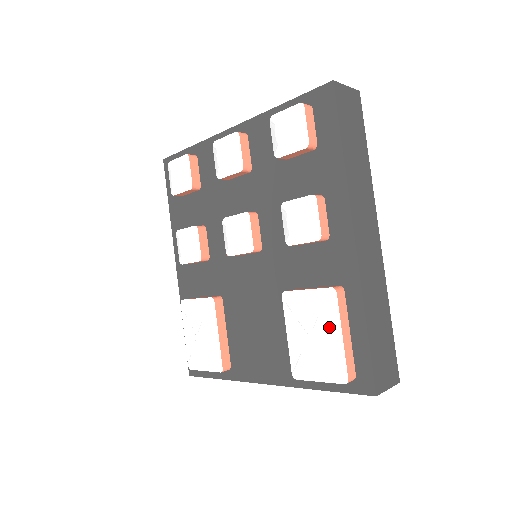
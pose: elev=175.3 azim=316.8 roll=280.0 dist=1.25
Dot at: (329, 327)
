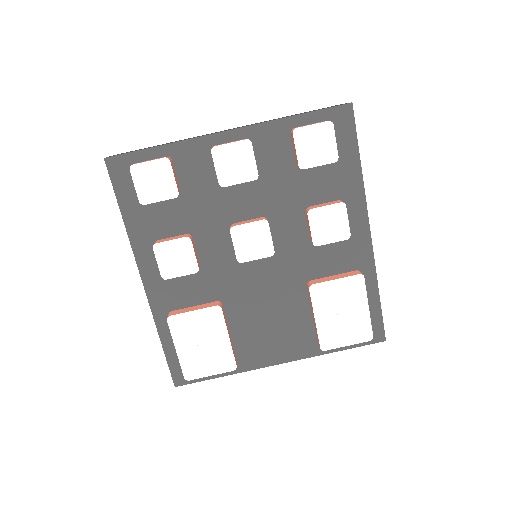
Dot at: (360, 304)
